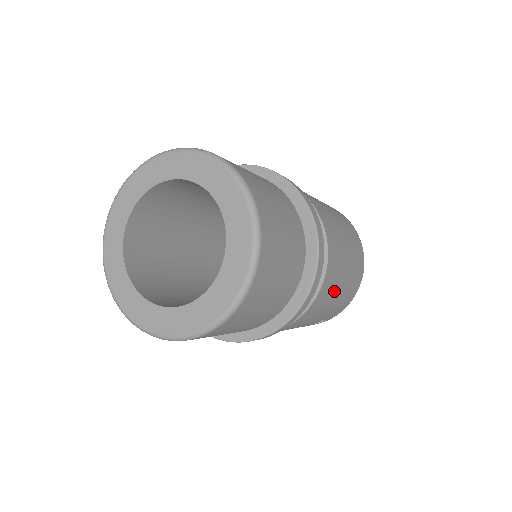
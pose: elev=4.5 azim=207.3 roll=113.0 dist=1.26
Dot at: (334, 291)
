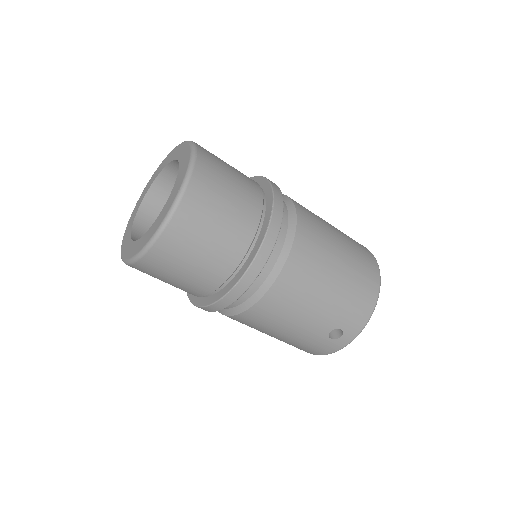
Dot at: (320, 272)
